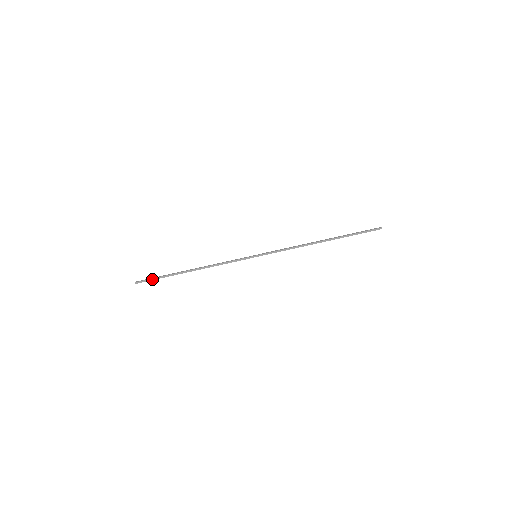
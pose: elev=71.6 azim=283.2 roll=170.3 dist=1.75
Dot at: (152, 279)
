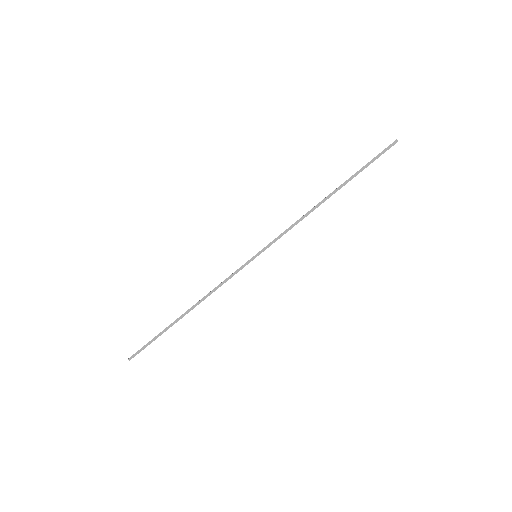
Dot at: (146, 345)
